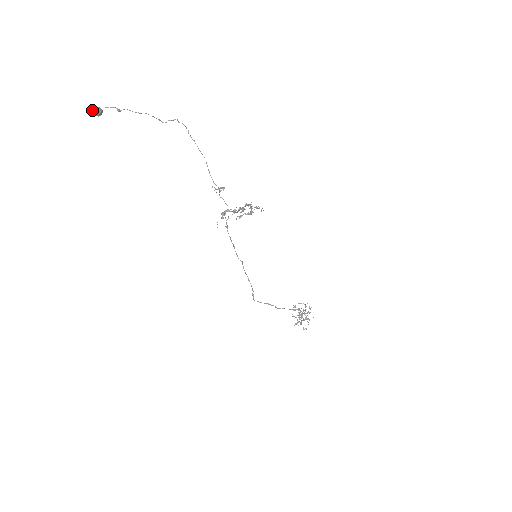
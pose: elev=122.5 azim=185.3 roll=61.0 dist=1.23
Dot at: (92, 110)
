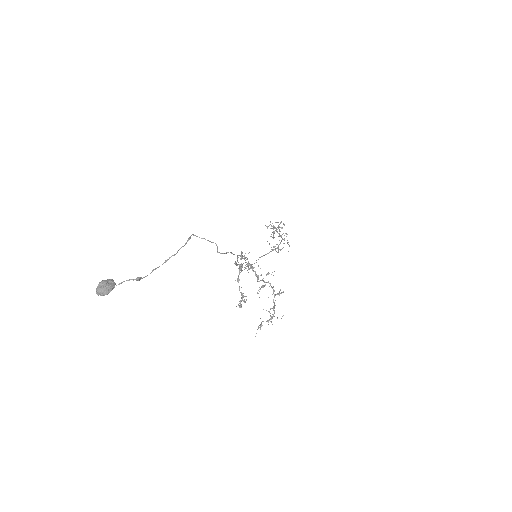
Dot at: occluded
